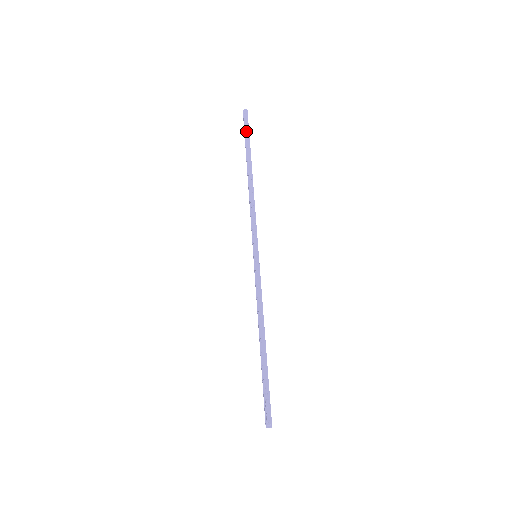
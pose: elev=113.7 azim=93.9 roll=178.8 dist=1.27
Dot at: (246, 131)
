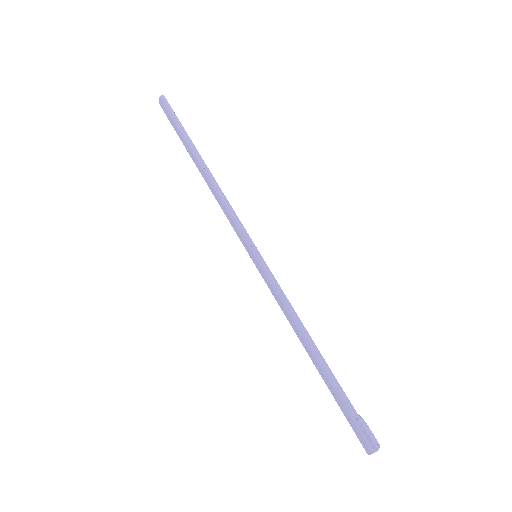
Dot at: (175, 119)
